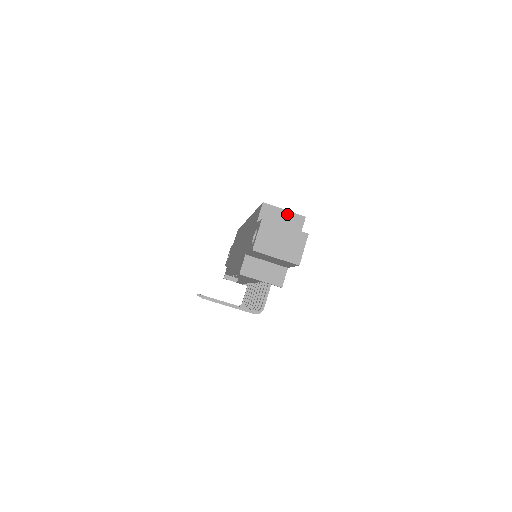
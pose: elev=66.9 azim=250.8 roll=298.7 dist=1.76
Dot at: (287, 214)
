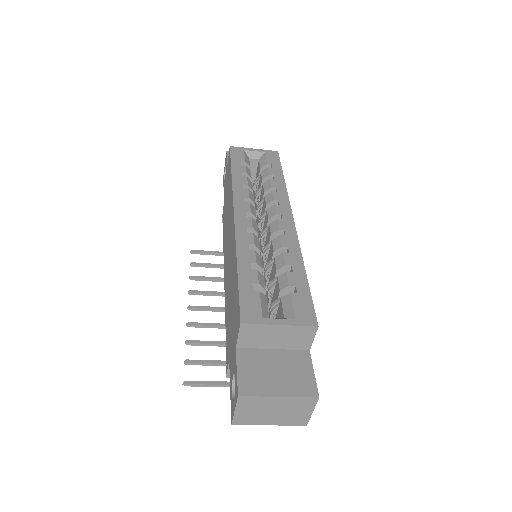
Dot at: (285, 329)
